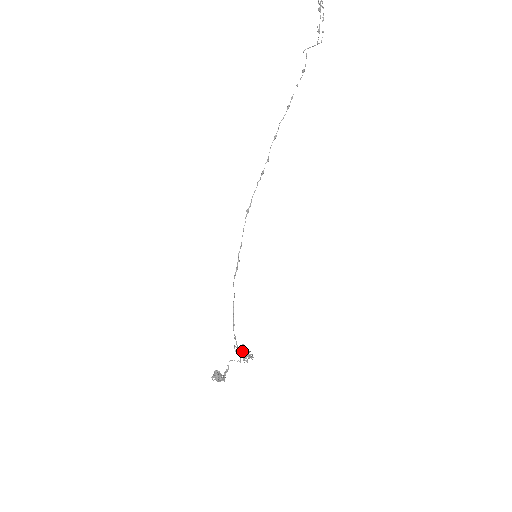
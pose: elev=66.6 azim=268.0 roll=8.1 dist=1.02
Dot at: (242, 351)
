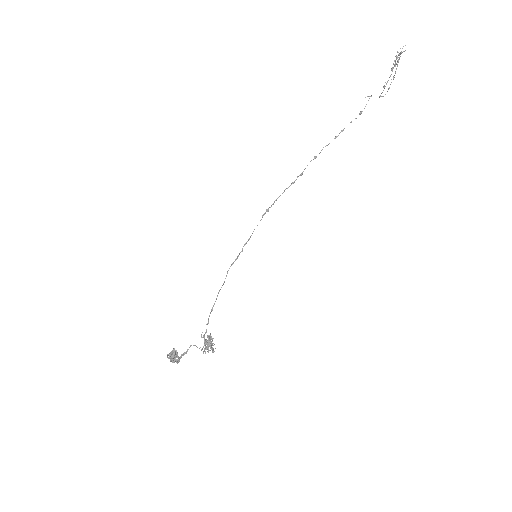
Dot at: (207, 340)
